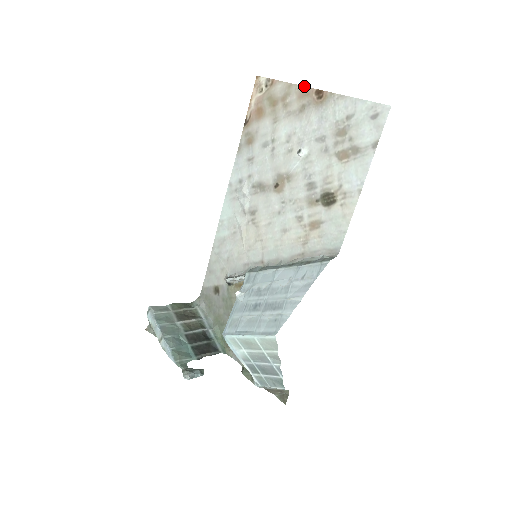
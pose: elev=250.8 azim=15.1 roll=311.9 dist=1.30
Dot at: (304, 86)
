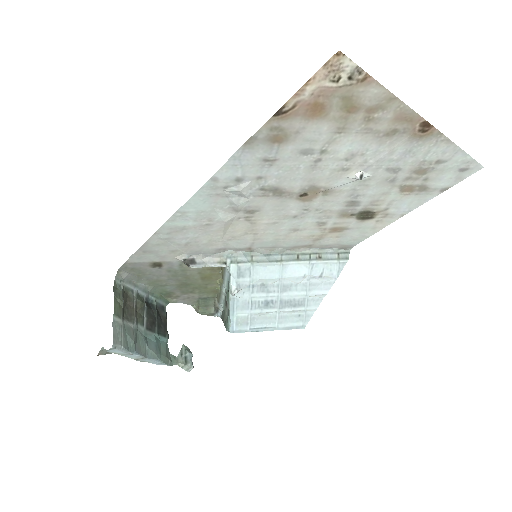
Dot at: (413, 110)
